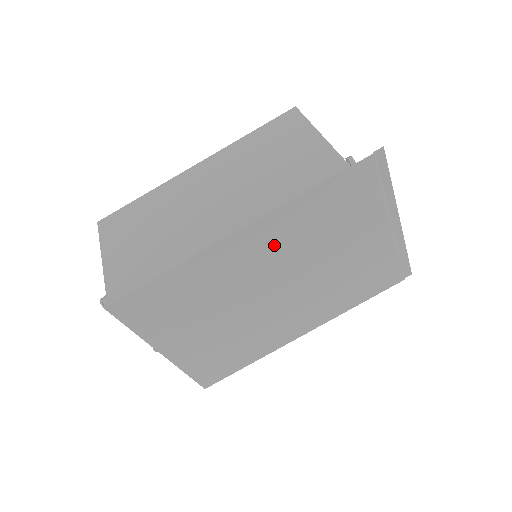
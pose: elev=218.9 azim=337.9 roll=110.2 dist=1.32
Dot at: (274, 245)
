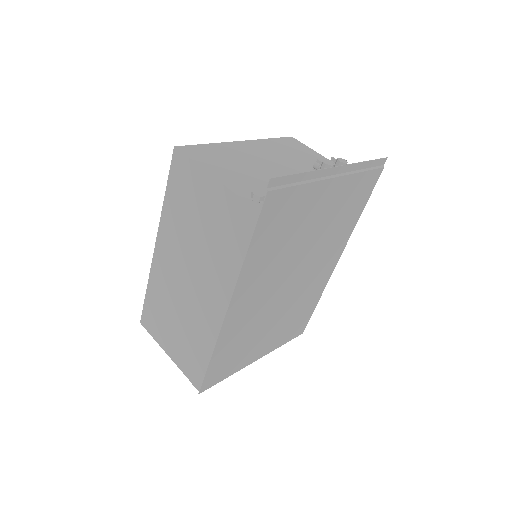
Dot at: (260, 281)
